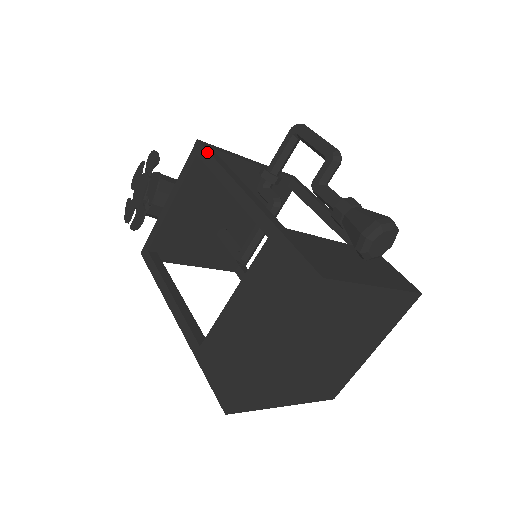
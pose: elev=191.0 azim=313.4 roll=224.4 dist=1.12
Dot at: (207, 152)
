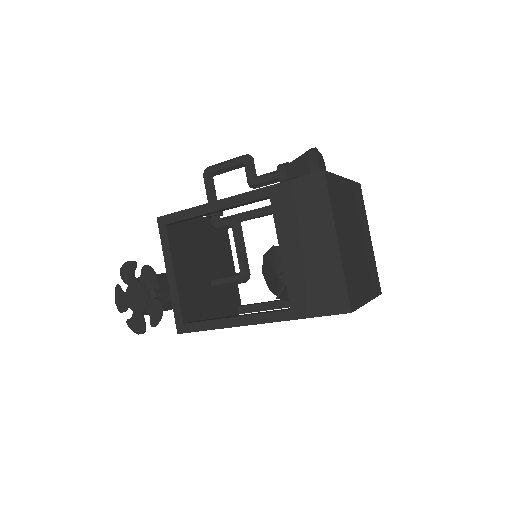
Dot at: (173, 214)
